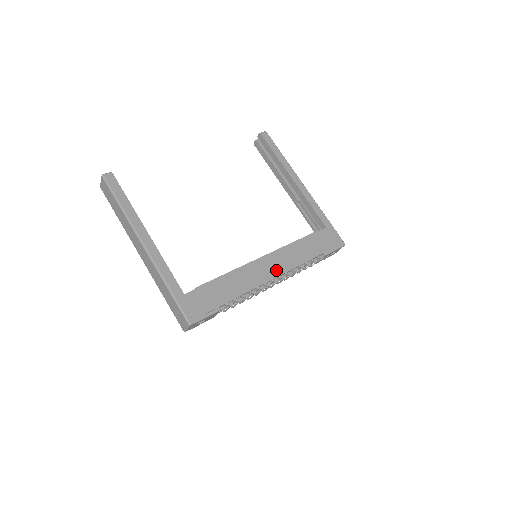
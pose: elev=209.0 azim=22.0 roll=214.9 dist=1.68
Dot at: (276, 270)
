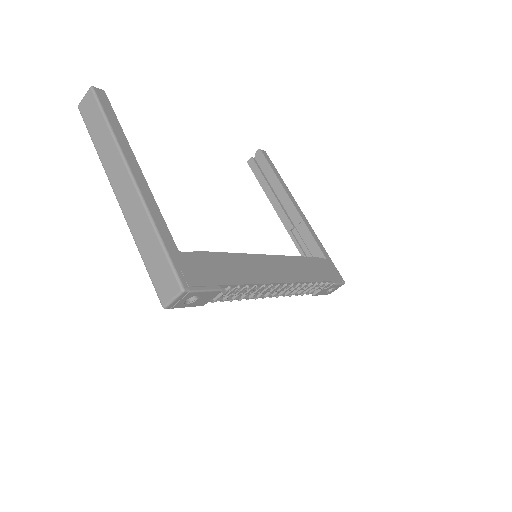
Dot at: (283, 275)
